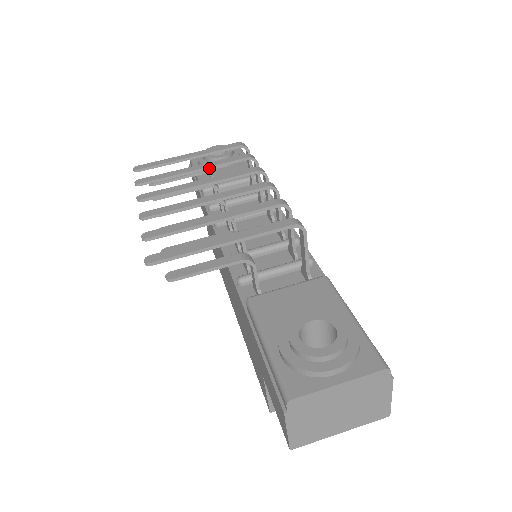
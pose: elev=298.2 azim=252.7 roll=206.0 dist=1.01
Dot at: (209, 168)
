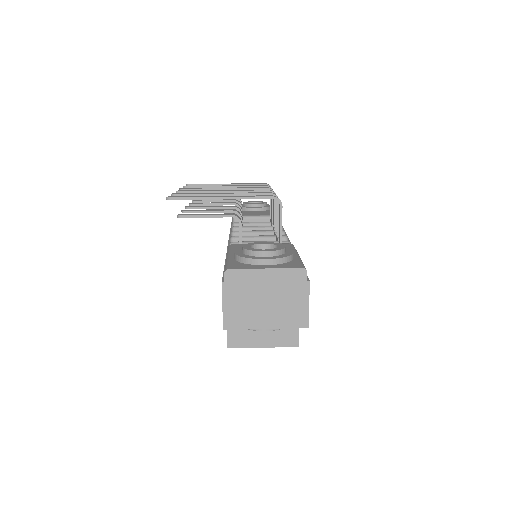
Dot at: occluded
